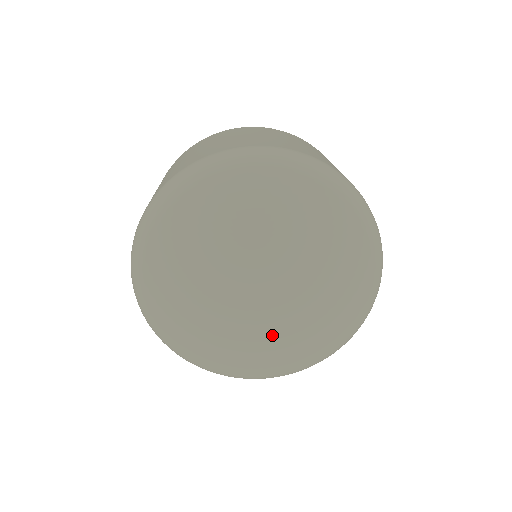
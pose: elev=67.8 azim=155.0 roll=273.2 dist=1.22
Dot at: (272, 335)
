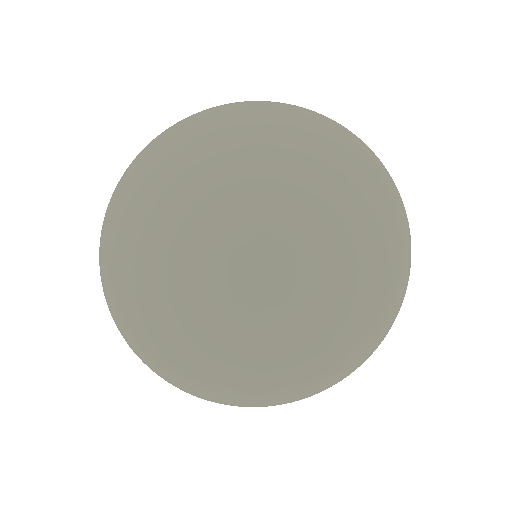
Dot at: (281, 284)
